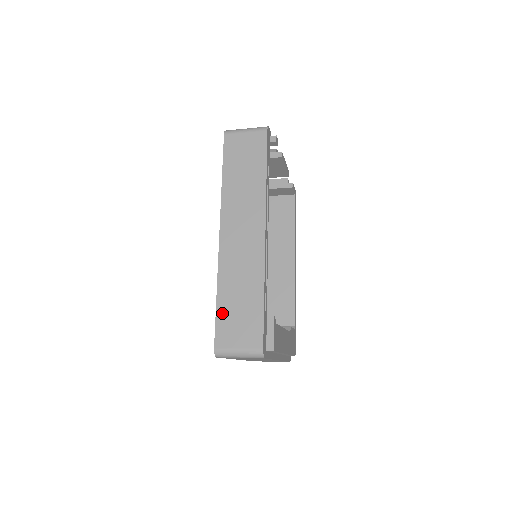
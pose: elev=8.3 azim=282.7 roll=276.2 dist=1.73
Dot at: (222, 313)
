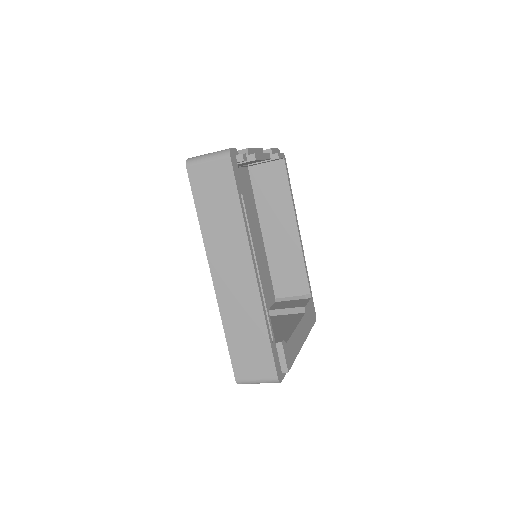
Dot at: (234, 350)
